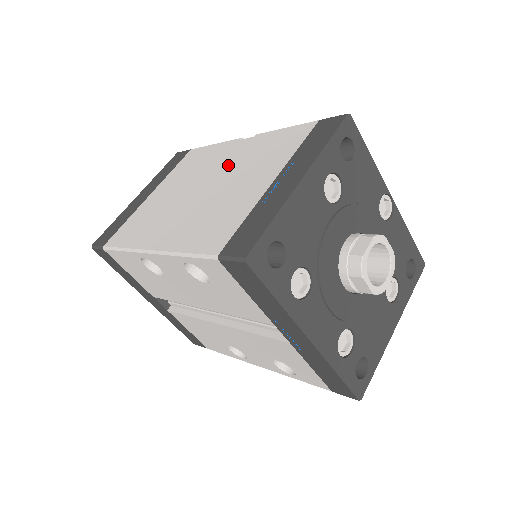
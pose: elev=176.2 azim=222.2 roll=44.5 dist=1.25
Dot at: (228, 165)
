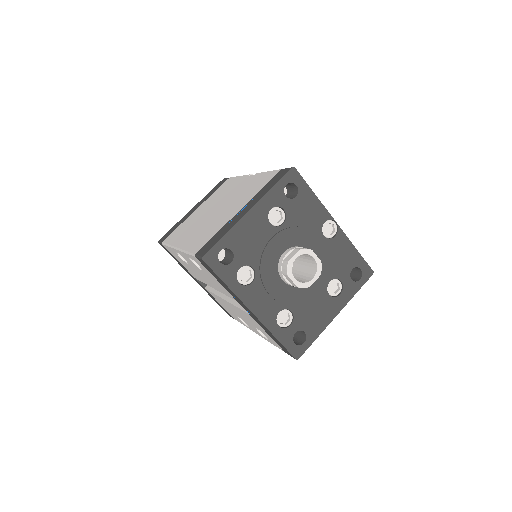
Dot at: (233, 194)
